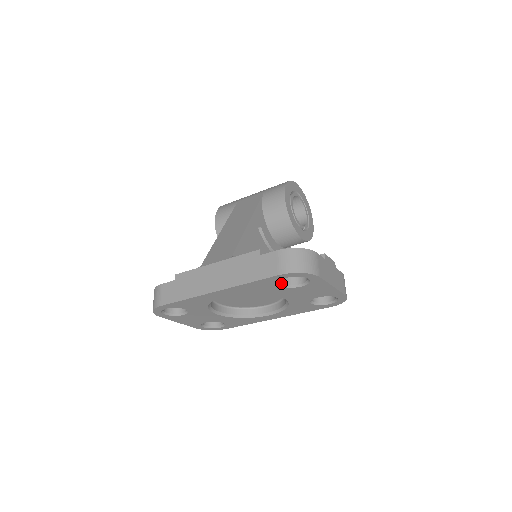
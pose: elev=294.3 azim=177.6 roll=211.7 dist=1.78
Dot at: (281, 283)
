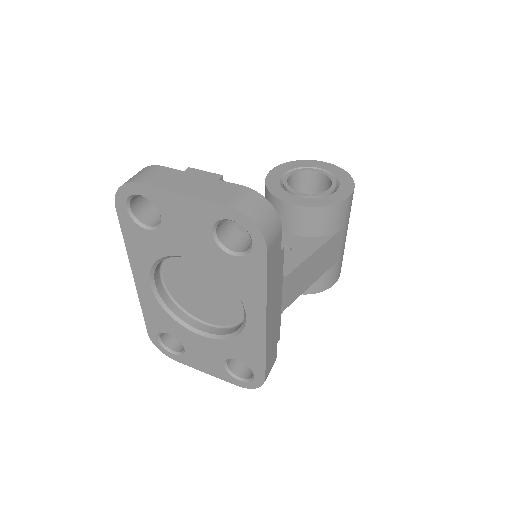
Dot at: (147, 226)
